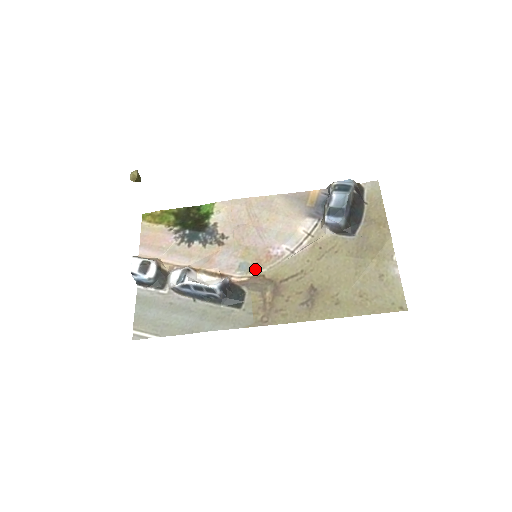
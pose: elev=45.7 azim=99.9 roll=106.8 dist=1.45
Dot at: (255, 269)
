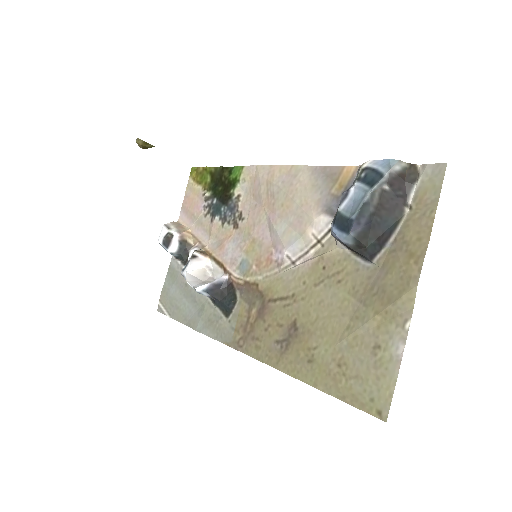
Dot at: (252, 273)
